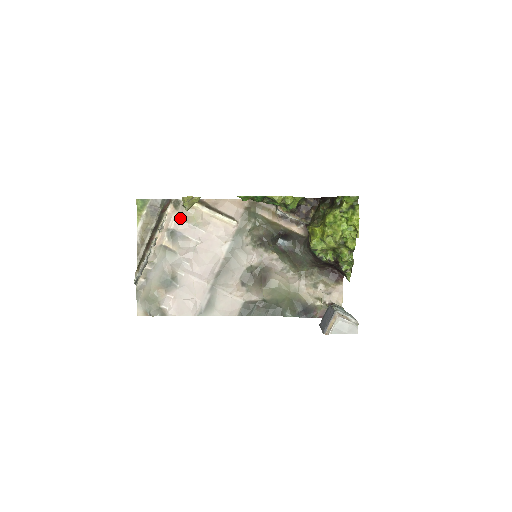
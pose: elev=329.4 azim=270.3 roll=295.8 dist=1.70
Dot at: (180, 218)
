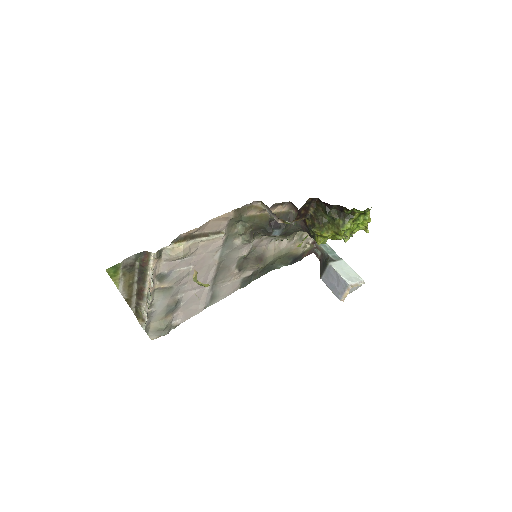
Dot at: (166, 261)
